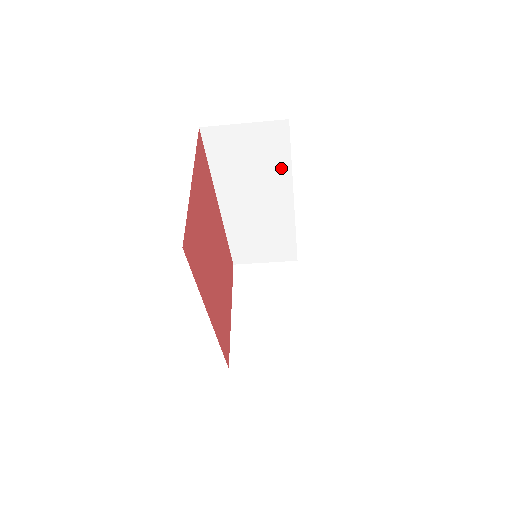
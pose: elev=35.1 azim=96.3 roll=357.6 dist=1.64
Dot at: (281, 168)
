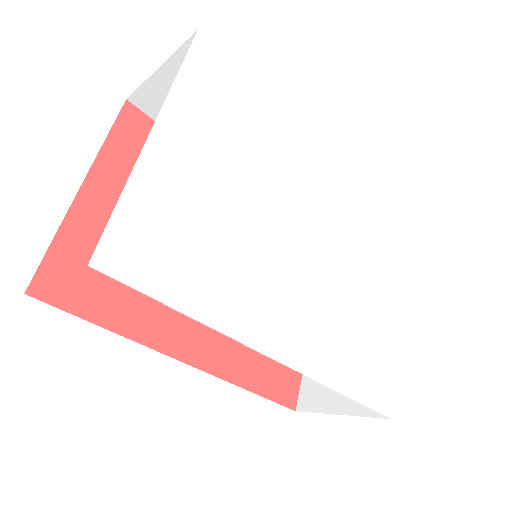
Dot at: occluded
